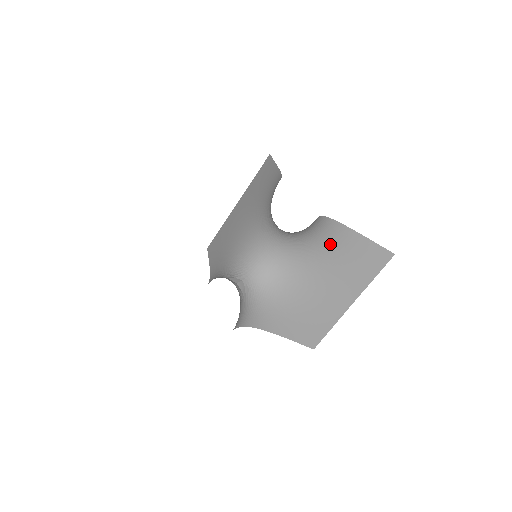
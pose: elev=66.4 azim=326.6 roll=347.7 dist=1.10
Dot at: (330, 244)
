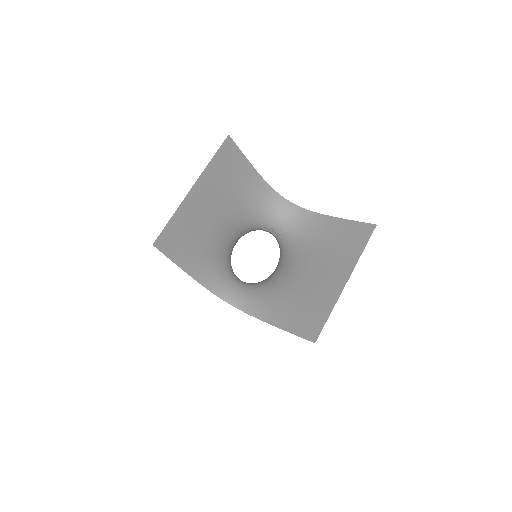
Dot at: (312, 232)
